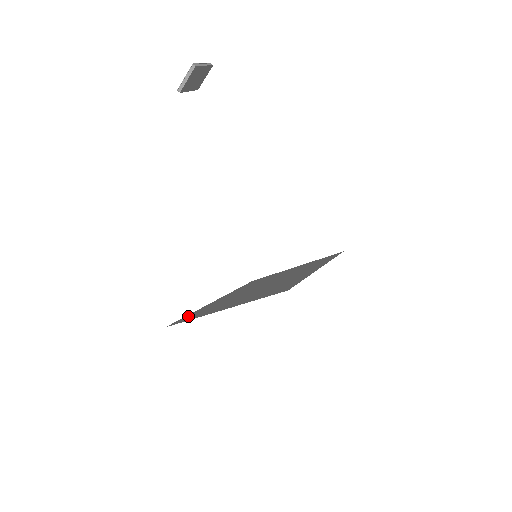
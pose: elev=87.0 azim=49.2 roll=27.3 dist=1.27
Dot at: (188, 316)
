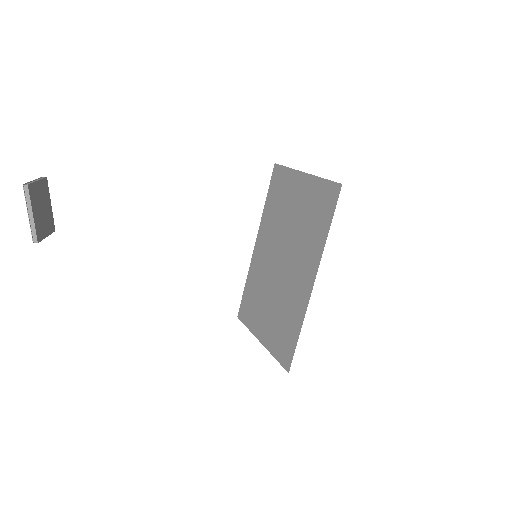
Dot at: (245, 299)
